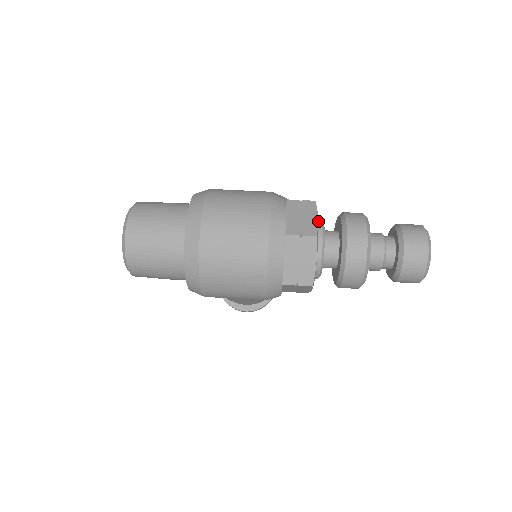
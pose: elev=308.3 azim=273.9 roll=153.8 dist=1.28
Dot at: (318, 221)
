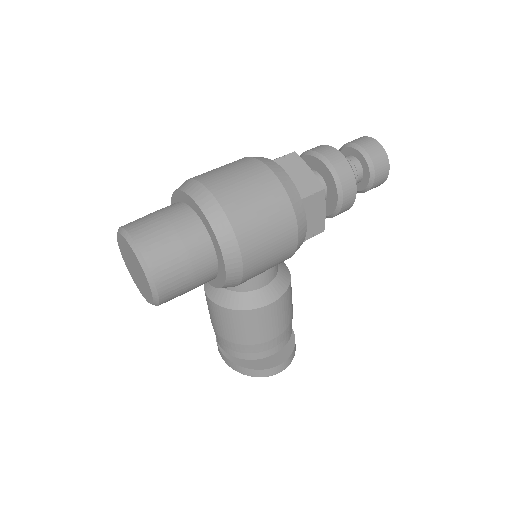
Dot at: occluded
